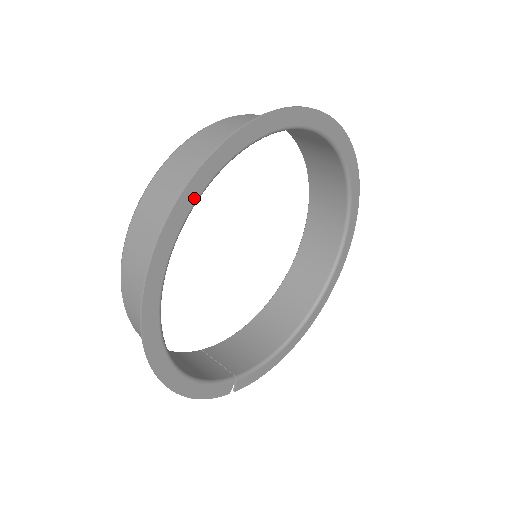
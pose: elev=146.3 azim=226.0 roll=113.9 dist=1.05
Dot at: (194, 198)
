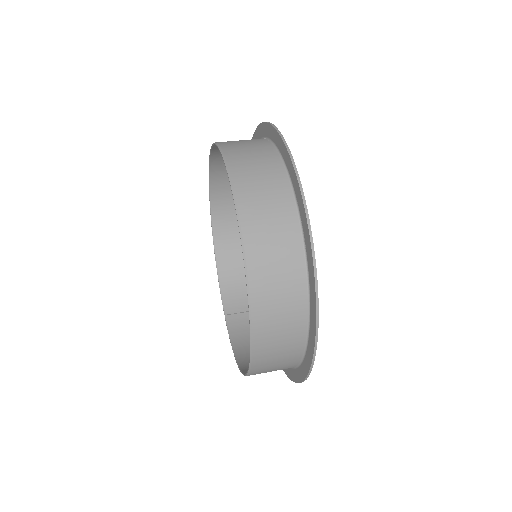
Dot at: (313, 320)
